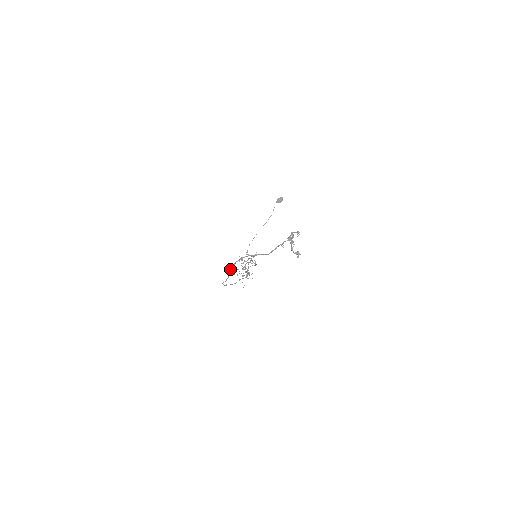
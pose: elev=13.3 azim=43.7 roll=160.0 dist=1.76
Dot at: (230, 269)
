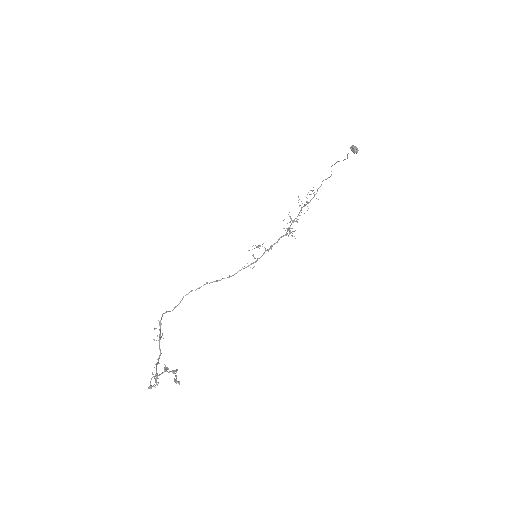
Dot at: (164, 313)
